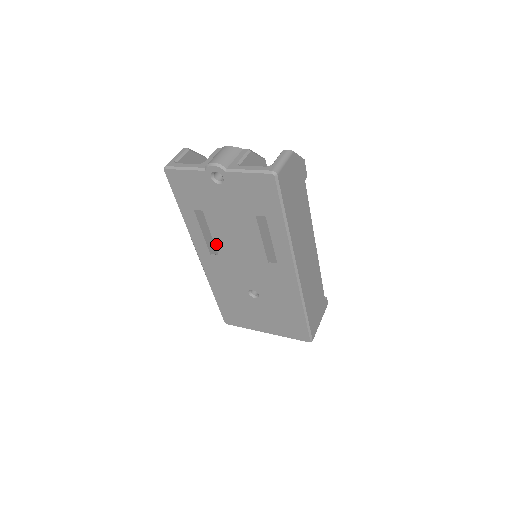
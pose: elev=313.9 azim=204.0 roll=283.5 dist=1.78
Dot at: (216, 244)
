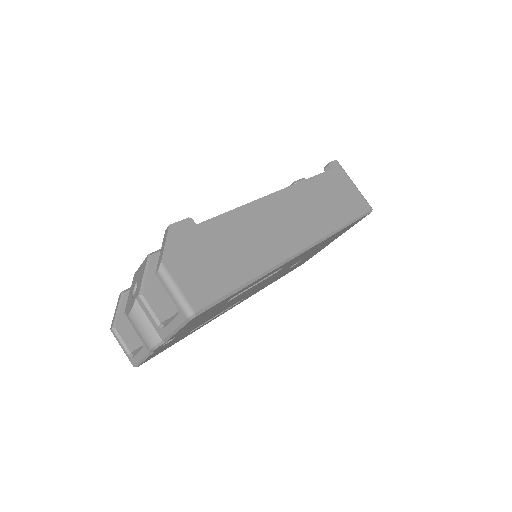
Dot at: occluded
